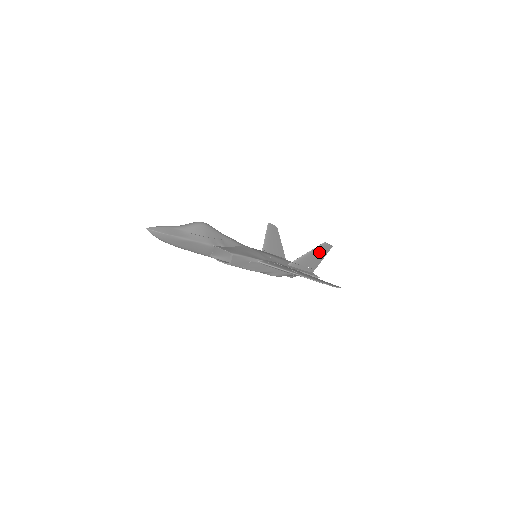
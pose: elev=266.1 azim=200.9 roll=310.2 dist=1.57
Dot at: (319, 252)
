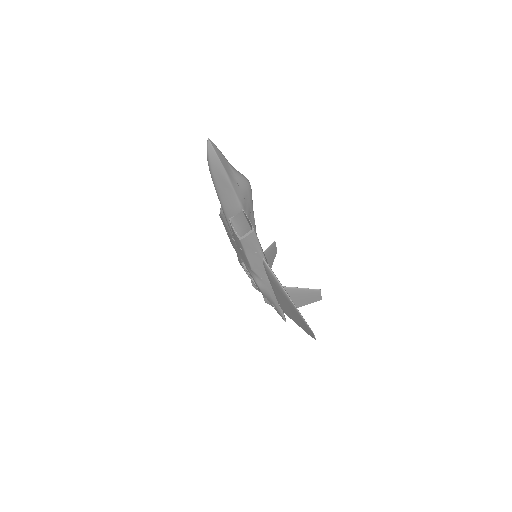
Dot at: (308, 296)
